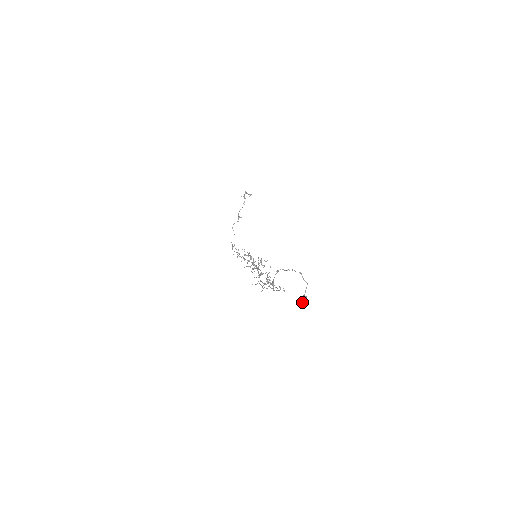
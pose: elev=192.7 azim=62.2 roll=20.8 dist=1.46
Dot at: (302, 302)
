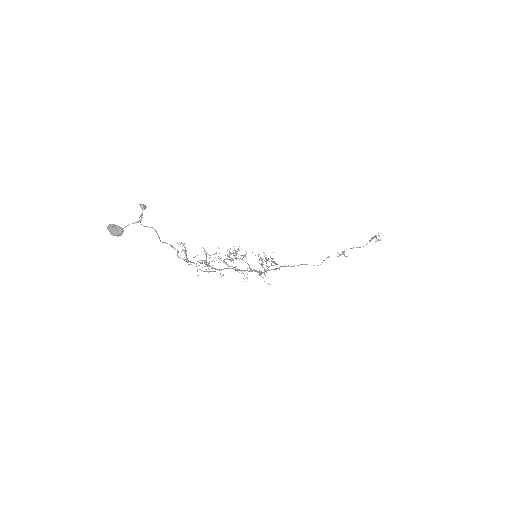
Dot at: (109, 229)
